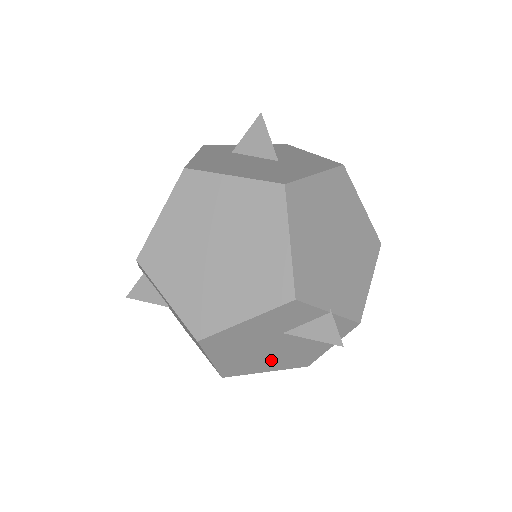
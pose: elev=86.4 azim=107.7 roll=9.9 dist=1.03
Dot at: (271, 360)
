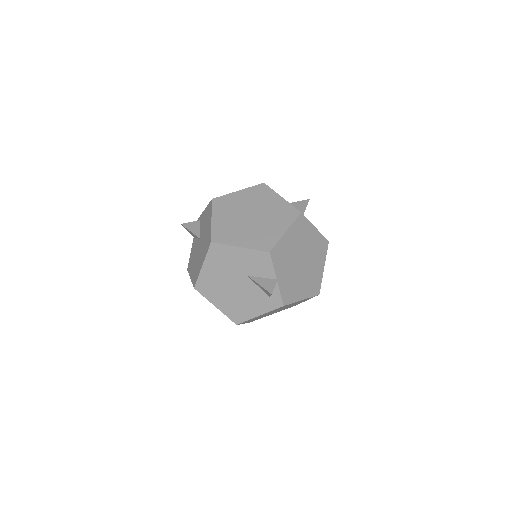
Dot at: (226, 297)
